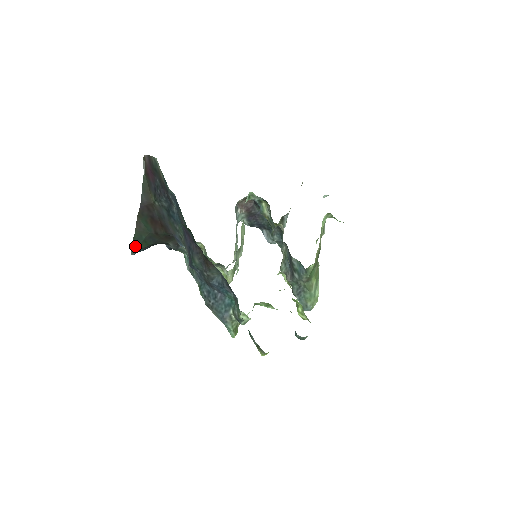
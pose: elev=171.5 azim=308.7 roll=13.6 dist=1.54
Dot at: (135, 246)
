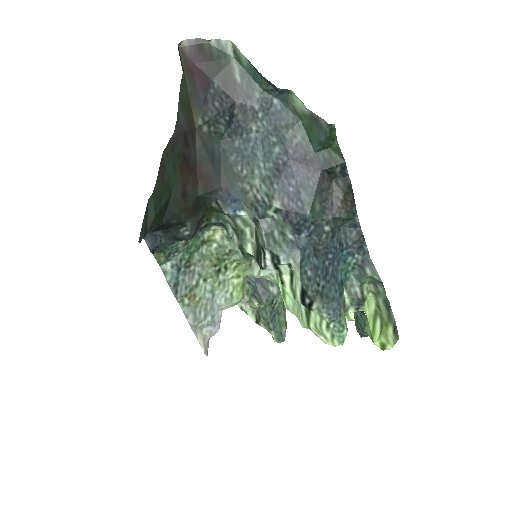
Dot at: (145, 222)
